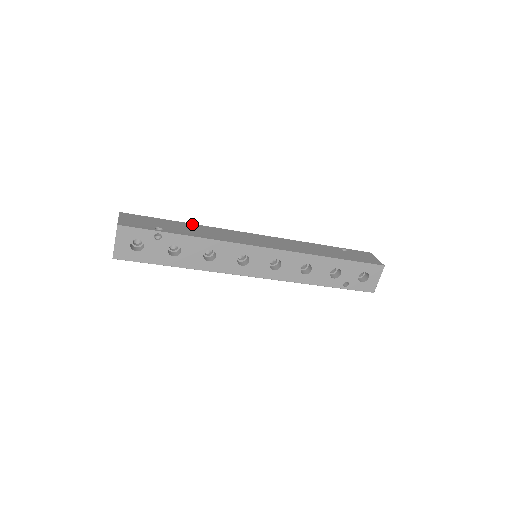
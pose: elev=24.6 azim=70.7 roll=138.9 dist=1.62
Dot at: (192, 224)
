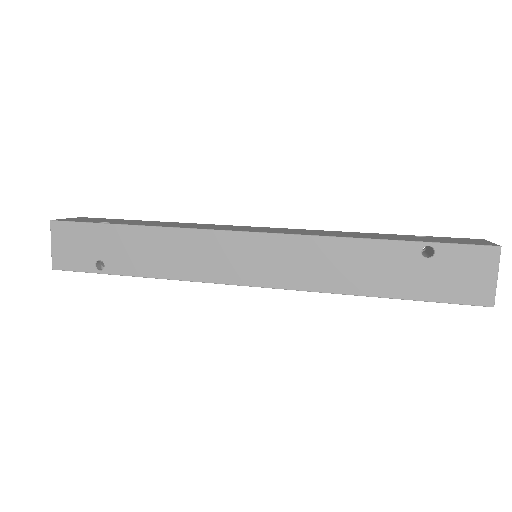
Dot at: (145, 229)
